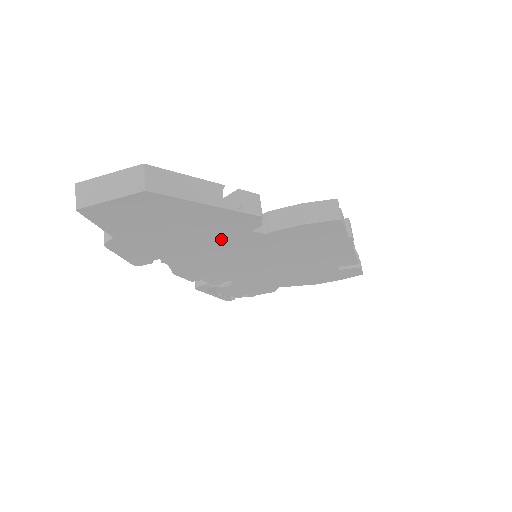
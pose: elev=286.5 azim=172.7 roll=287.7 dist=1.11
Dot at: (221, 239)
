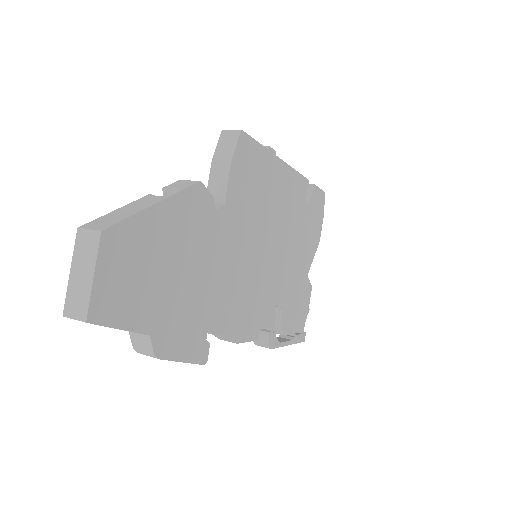
Dot at: (211, 247)
